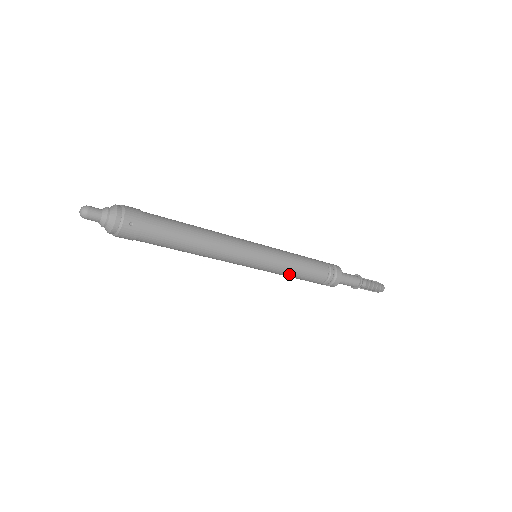
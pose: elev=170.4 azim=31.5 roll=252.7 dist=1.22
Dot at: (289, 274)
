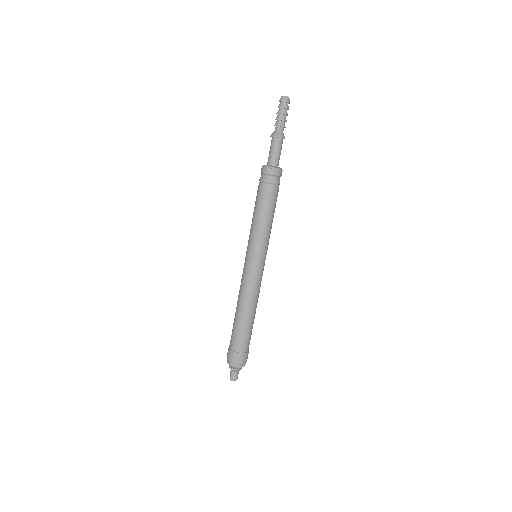
Dot at: occluded
